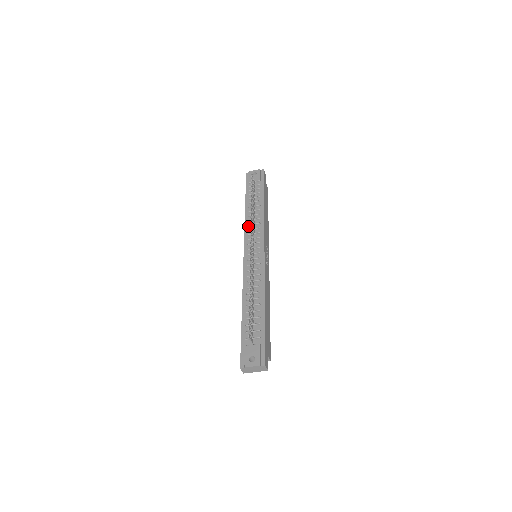
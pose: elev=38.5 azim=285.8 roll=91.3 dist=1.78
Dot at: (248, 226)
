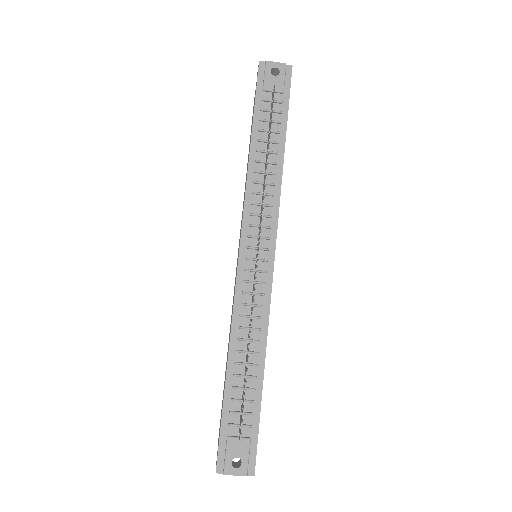
Dot at: (252, 194)
